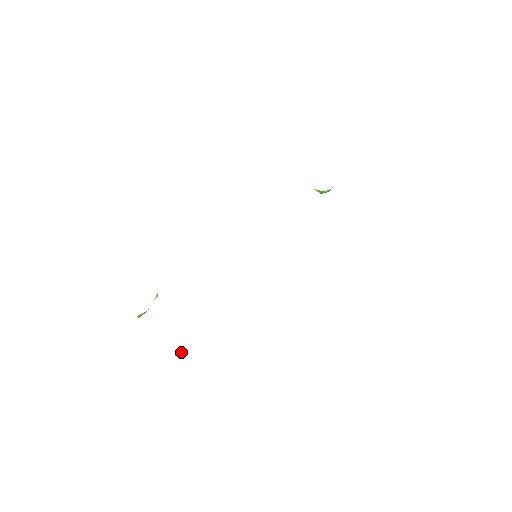
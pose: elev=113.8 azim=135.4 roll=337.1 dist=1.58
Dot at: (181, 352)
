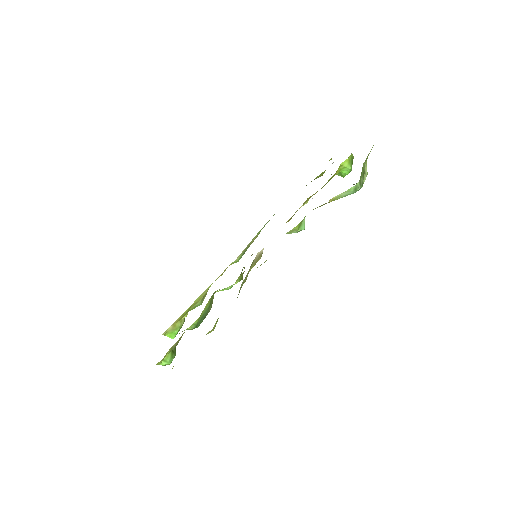
Dot at: (169, 362)
